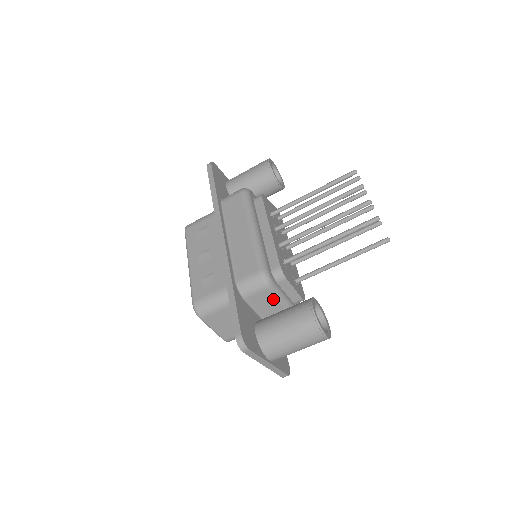
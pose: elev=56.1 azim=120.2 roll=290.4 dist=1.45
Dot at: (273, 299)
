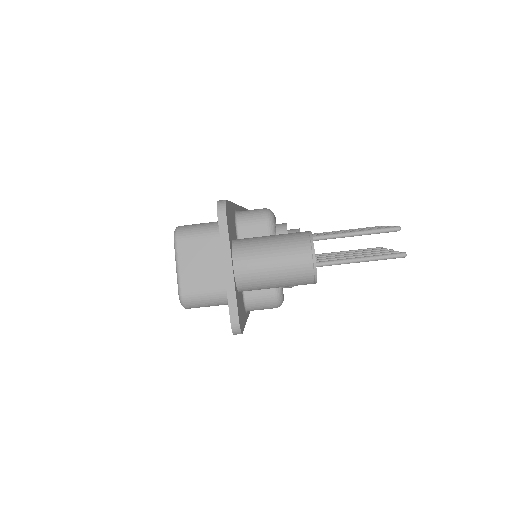
Dot at: occluded
